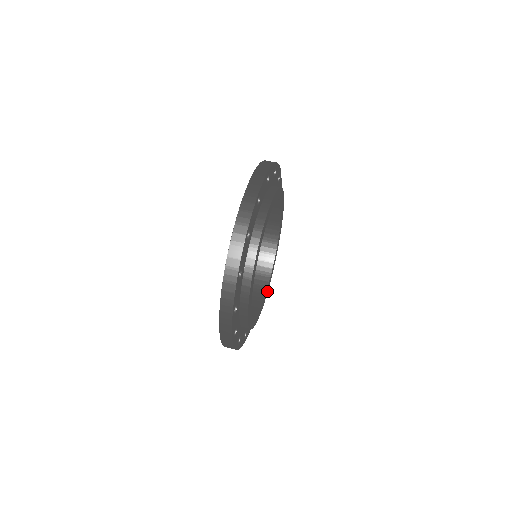
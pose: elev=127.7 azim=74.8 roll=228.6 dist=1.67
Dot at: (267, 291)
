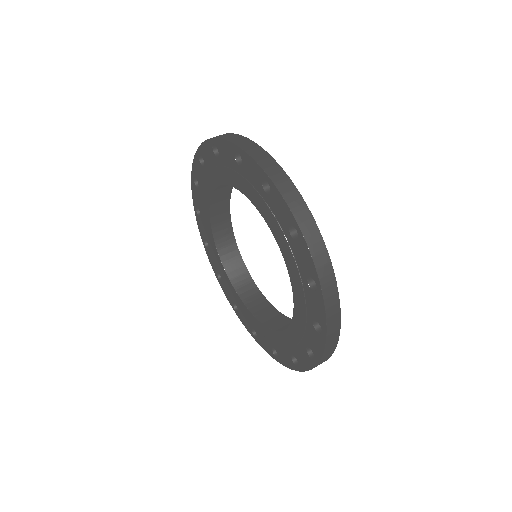
Dot at: occluded
